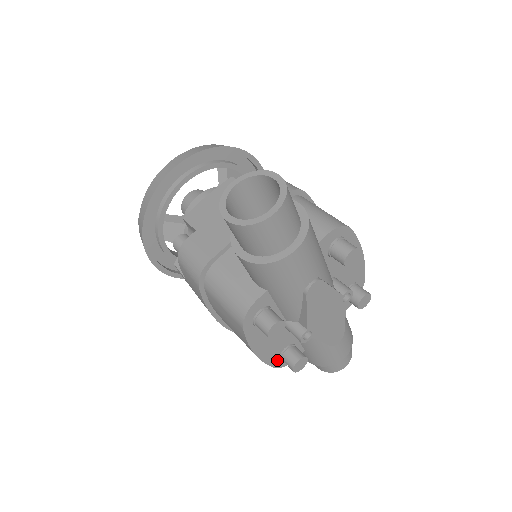
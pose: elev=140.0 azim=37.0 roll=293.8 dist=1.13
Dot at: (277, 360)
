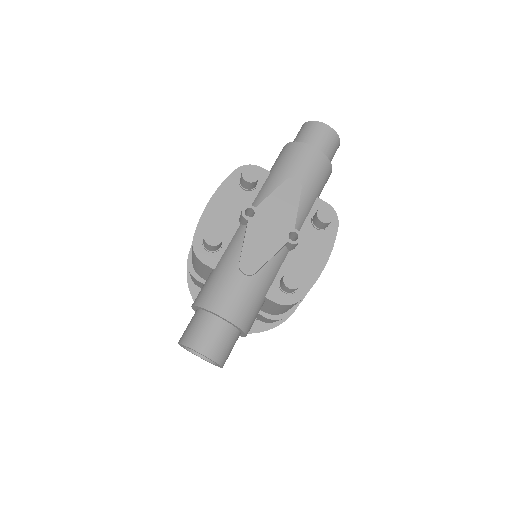
Dot at: (203, 235)
